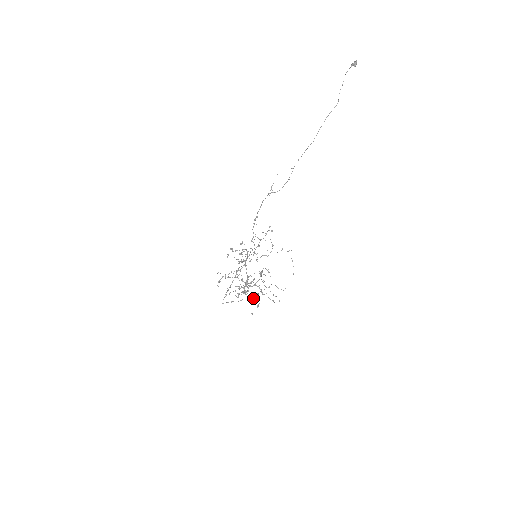
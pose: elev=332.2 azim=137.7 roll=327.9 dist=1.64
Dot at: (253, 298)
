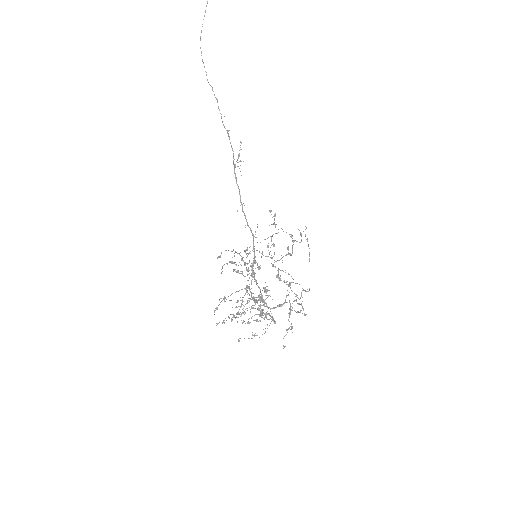
Dot at: (270, 318)
